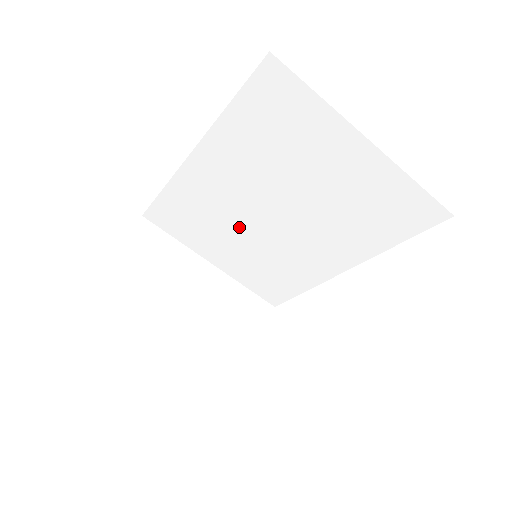
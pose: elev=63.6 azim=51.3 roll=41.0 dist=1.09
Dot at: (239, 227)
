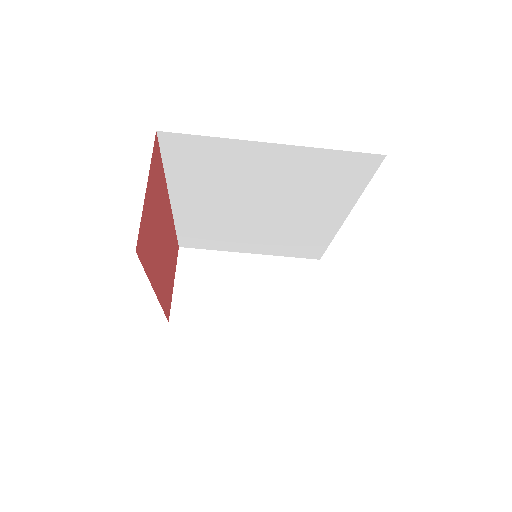
Dot at: (244, 227)
